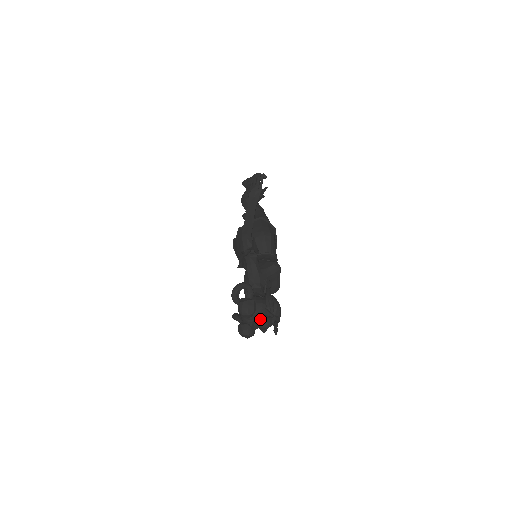
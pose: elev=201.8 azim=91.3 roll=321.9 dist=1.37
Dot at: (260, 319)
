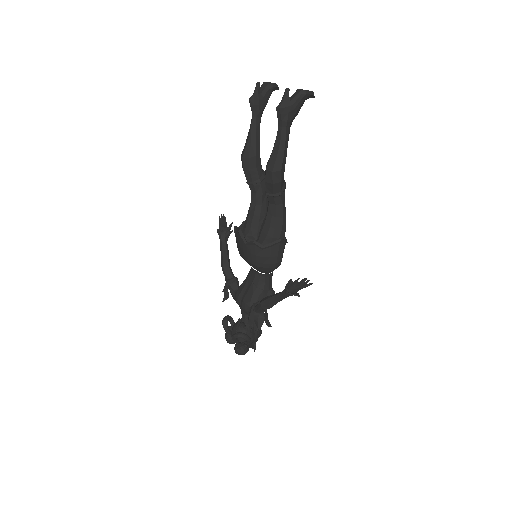
Dot at: occluded
